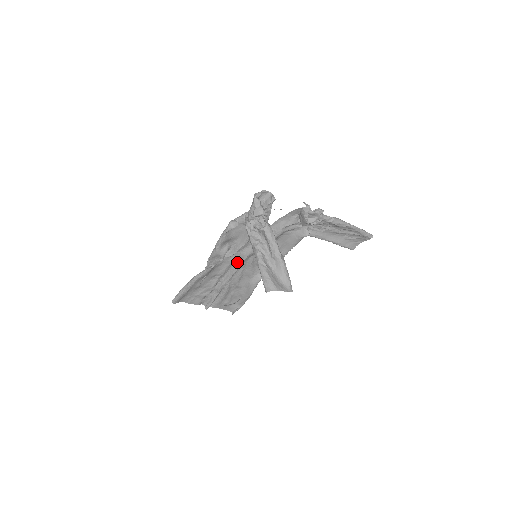
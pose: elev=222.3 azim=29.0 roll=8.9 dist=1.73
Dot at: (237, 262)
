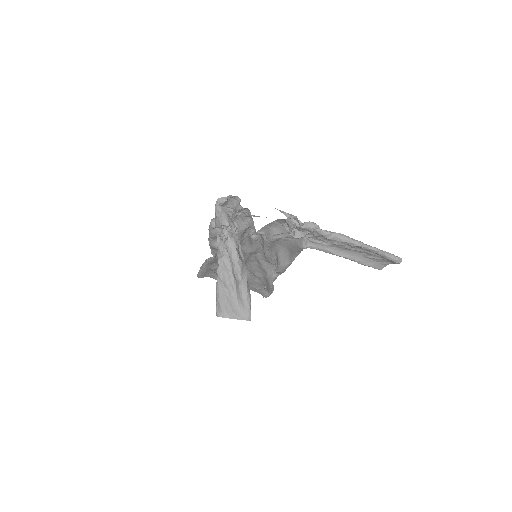
Dot at: (243, 256)
